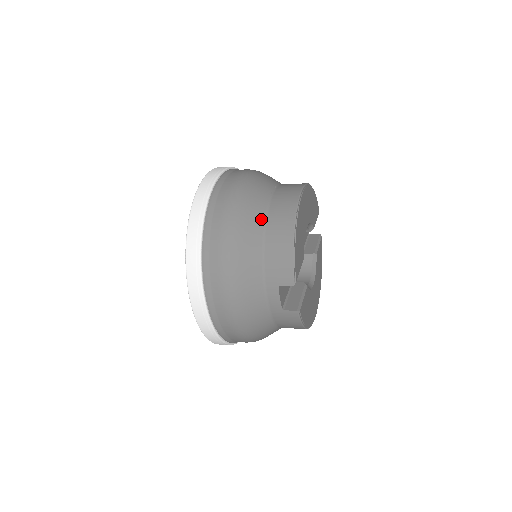
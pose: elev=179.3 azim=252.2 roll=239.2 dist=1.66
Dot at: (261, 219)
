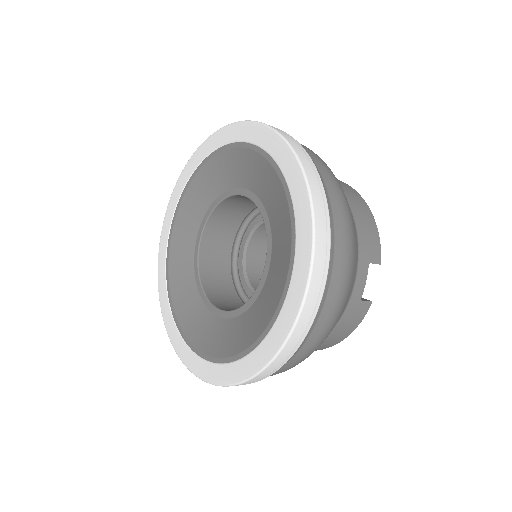
Dot at: occluded
